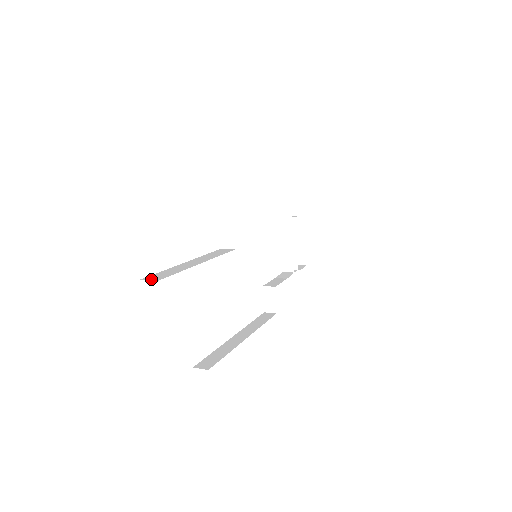
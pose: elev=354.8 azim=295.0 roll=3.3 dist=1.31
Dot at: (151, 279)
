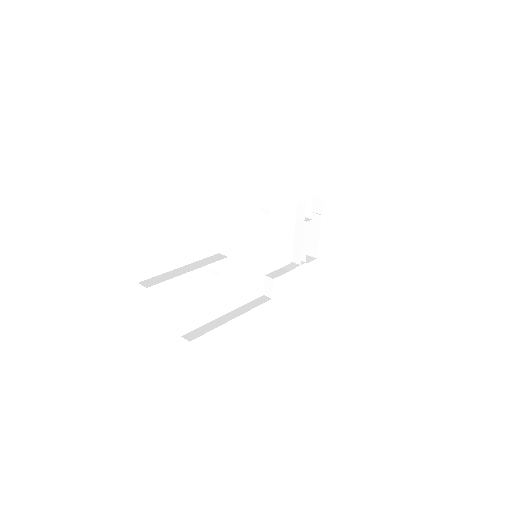
Dot at: (144, 284)
